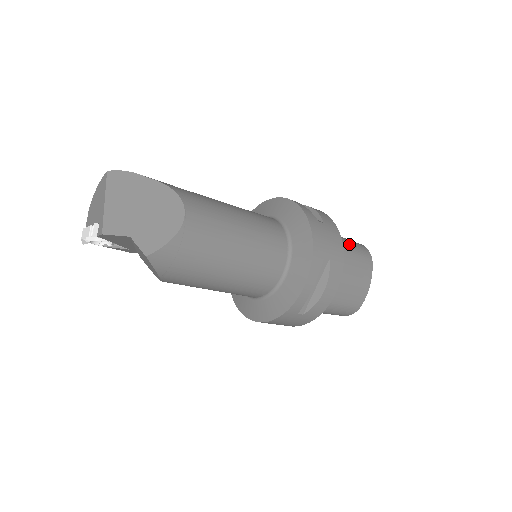
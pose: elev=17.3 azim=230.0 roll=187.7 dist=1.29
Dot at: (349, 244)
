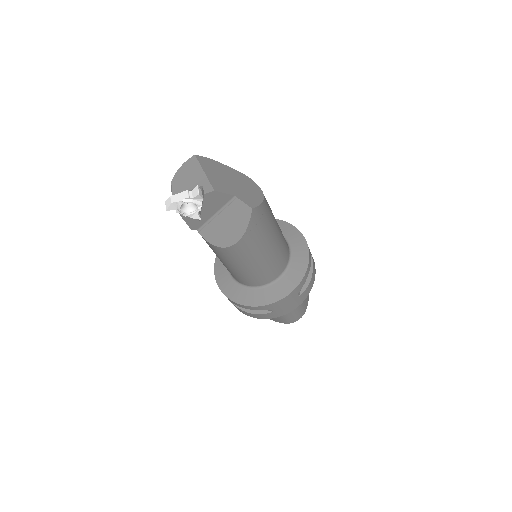
Dot at: occluded
